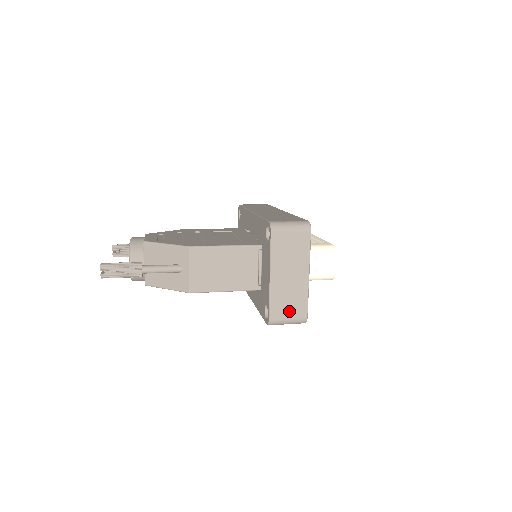
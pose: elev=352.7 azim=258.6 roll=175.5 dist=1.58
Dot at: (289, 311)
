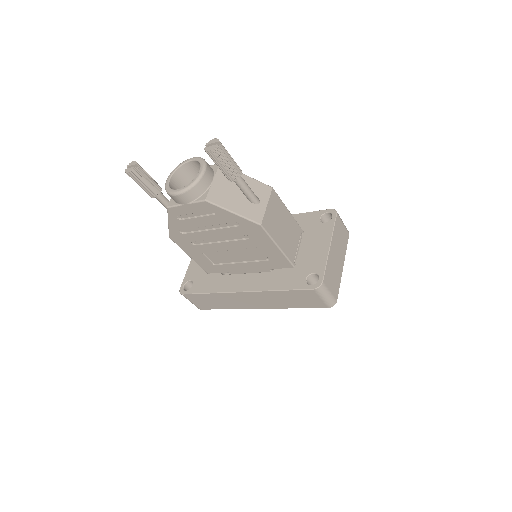
Dot at: (332, 285)
